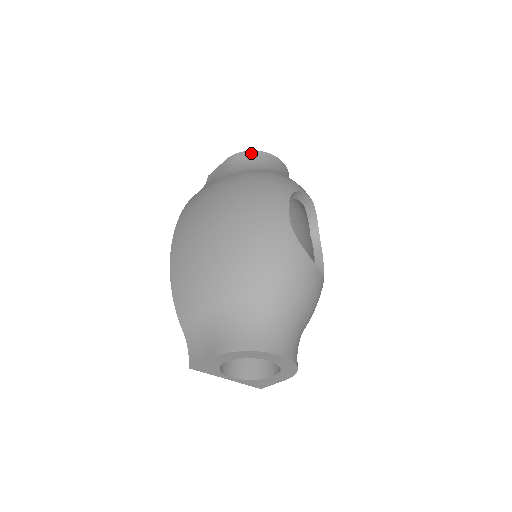
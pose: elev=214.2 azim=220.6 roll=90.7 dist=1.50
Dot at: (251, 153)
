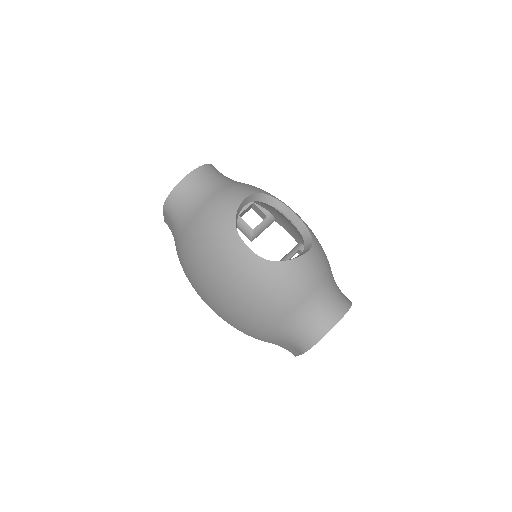
Dot at: (172, 196)
